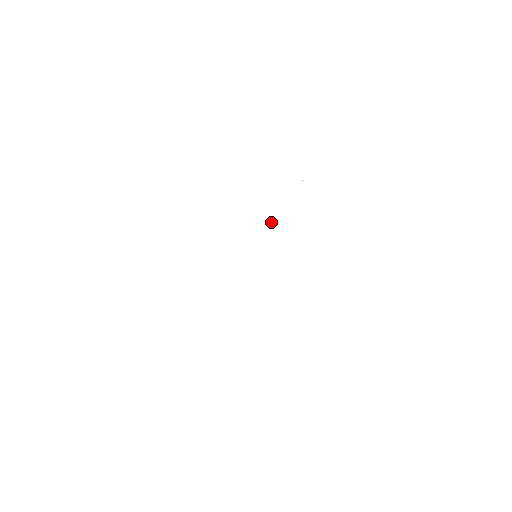
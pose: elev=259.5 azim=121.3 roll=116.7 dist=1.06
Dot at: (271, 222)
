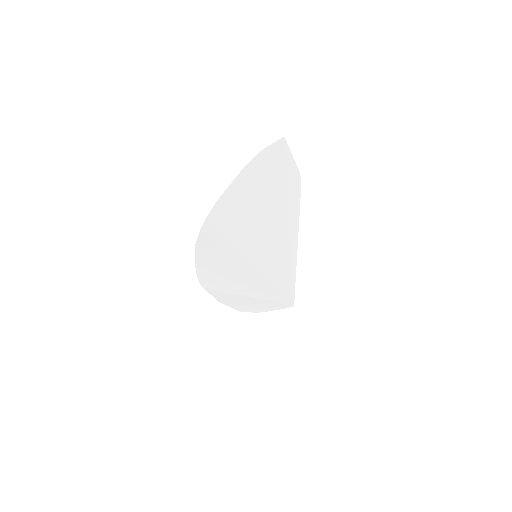
Dot at: (297, 243)
